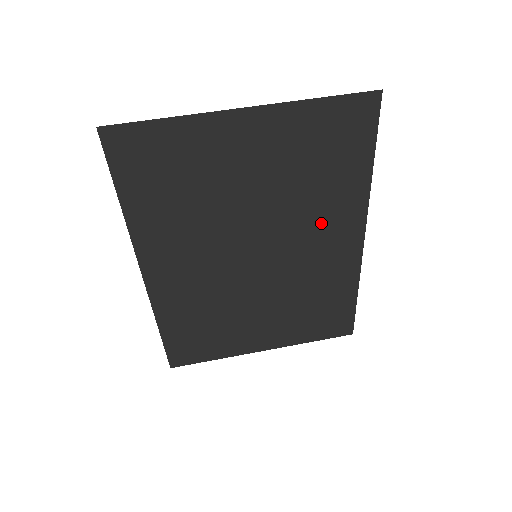
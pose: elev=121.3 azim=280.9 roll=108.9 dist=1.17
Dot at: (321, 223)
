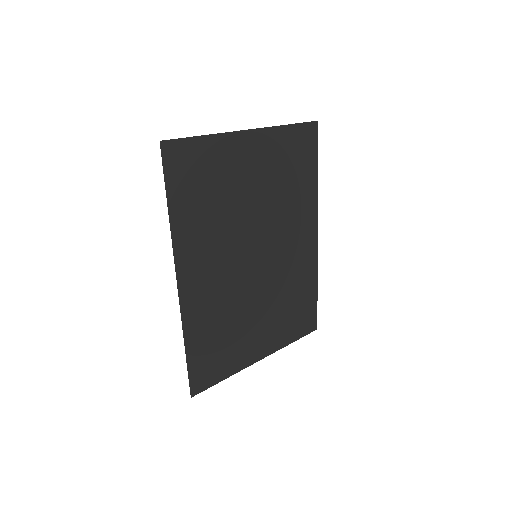
Dot at: (293, 223)
